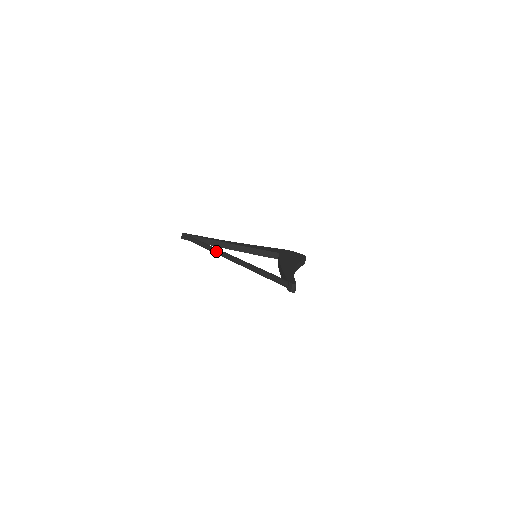
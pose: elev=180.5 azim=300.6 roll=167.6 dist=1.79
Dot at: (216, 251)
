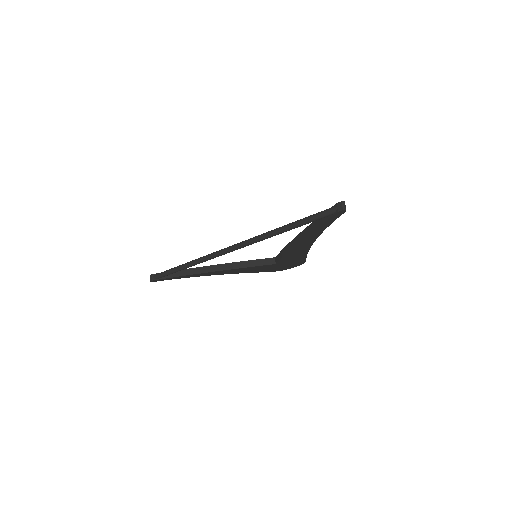
Dot at: (213, 253)
